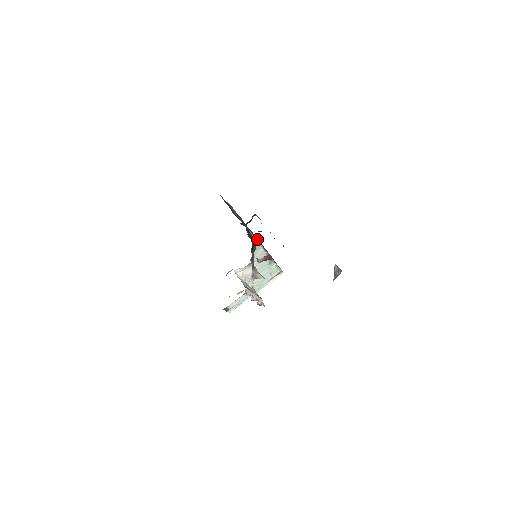
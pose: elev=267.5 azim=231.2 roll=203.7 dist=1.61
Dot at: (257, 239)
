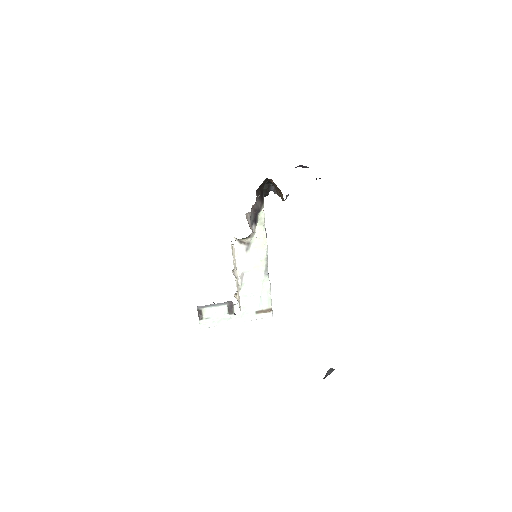
Dot at: occluded
